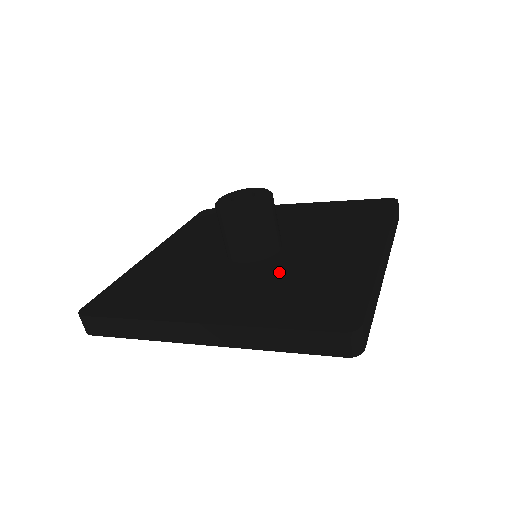
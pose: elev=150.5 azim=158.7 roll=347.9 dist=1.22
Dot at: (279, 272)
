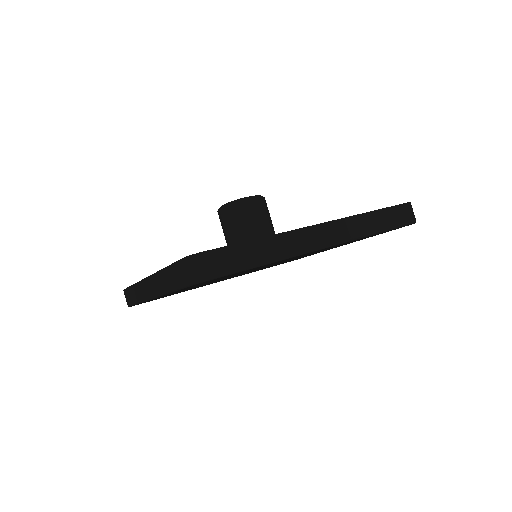
Dot at: occluded
